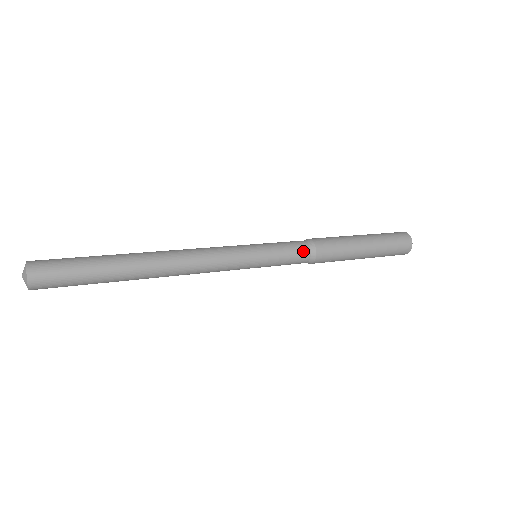
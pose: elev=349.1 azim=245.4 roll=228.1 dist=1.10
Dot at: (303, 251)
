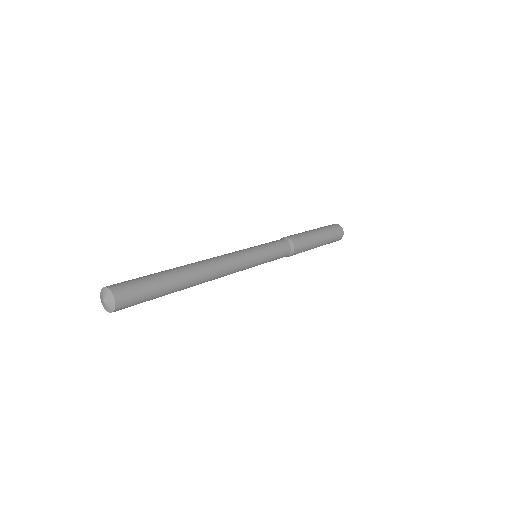
Dot at: (287, 250)
